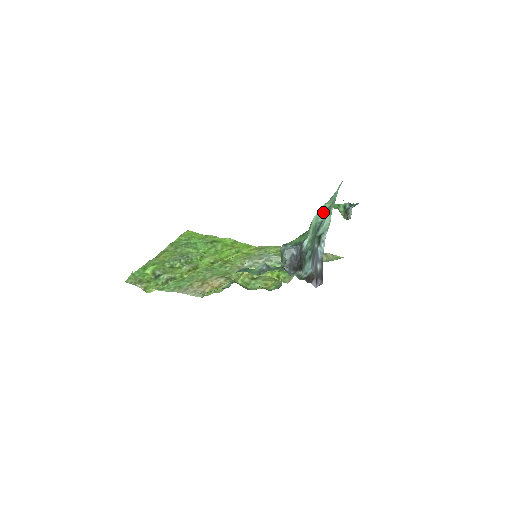
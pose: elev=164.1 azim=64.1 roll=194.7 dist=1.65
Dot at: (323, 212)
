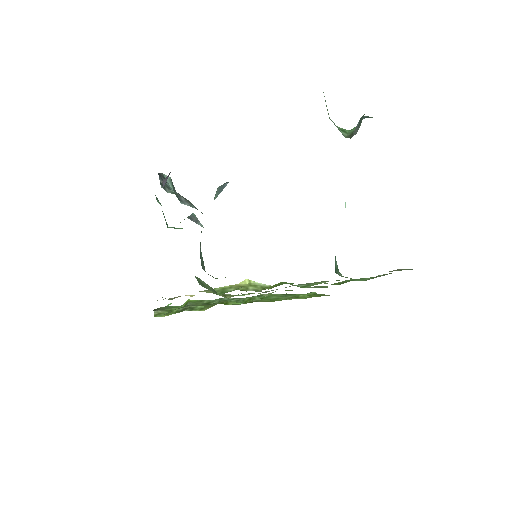
Dot at: occluded
